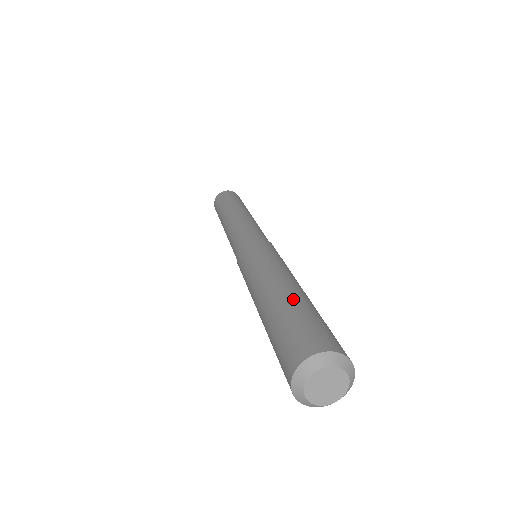
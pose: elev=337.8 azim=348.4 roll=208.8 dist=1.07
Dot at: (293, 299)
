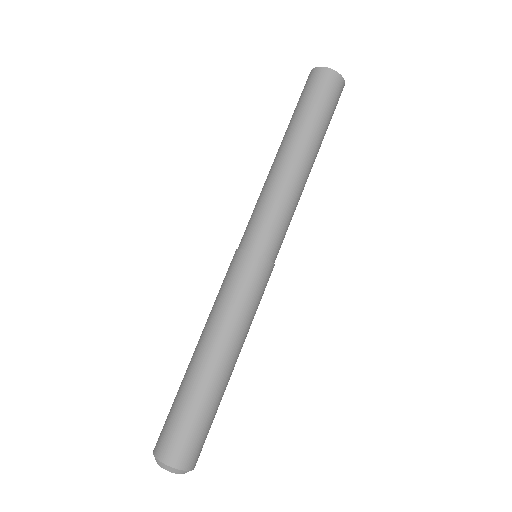
Dot at: (202, 393)
